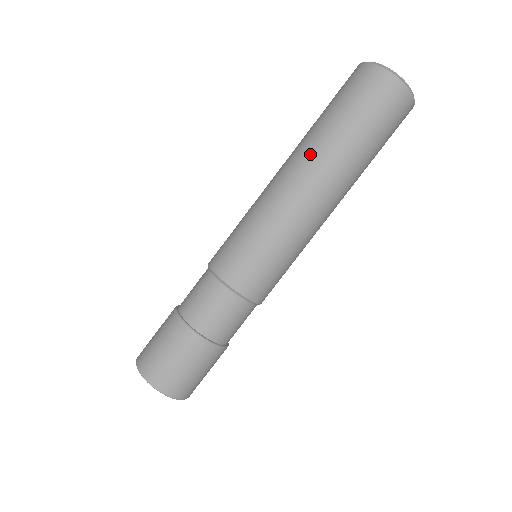
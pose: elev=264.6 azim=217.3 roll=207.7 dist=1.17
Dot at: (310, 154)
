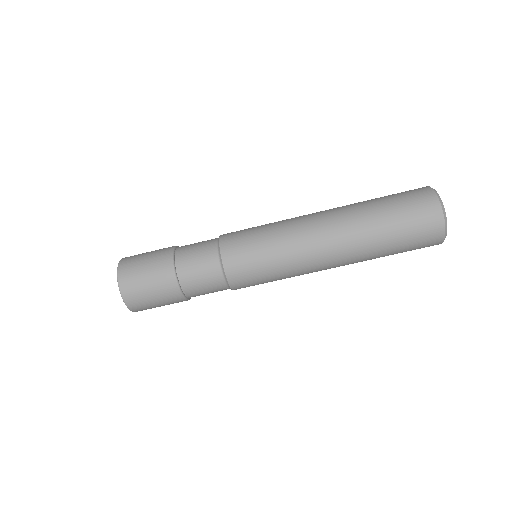
Dot at: (345, 216)
